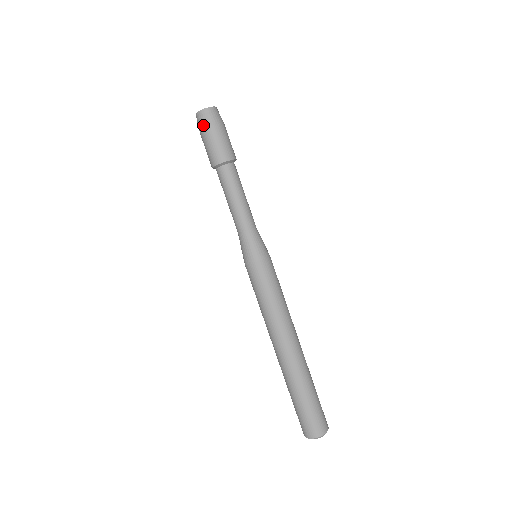
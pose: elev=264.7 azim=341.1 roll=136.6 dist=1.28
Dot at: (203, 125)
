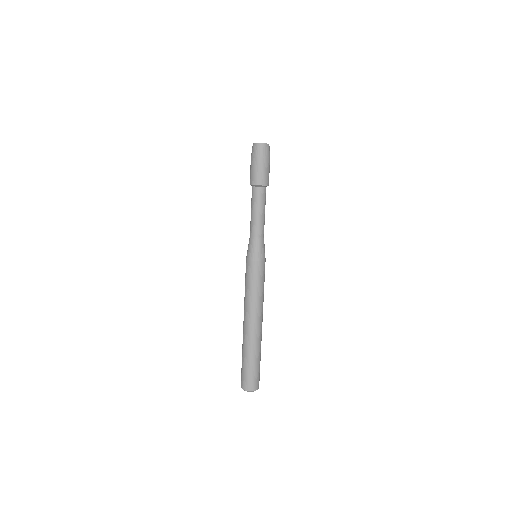
Dot at: (261, 154)
